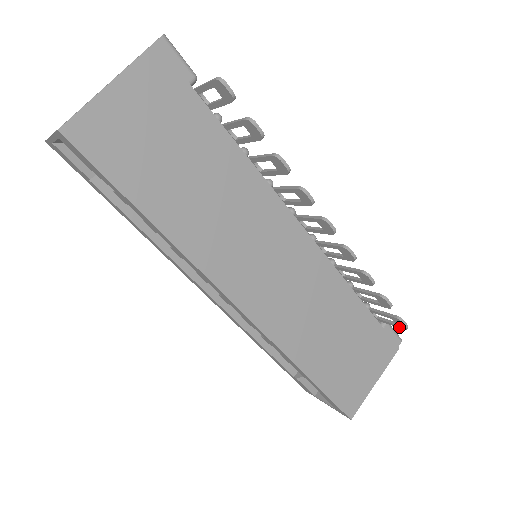
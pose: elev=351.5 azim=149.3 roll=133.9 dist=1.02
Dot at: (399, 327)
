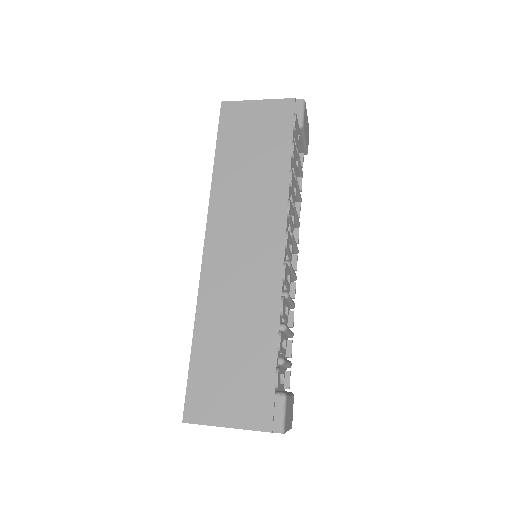
Dot at: occluded
